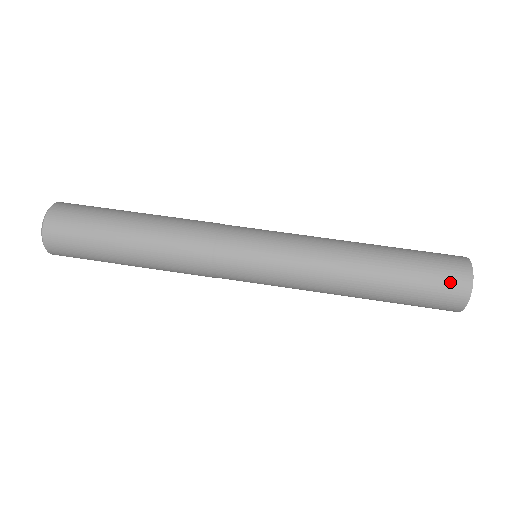
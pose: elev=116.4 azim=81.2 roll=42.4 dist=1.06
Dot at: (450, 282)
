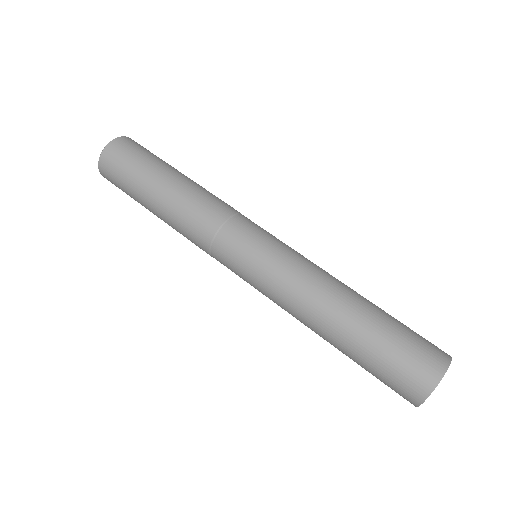
Dot at: (403, 386)
